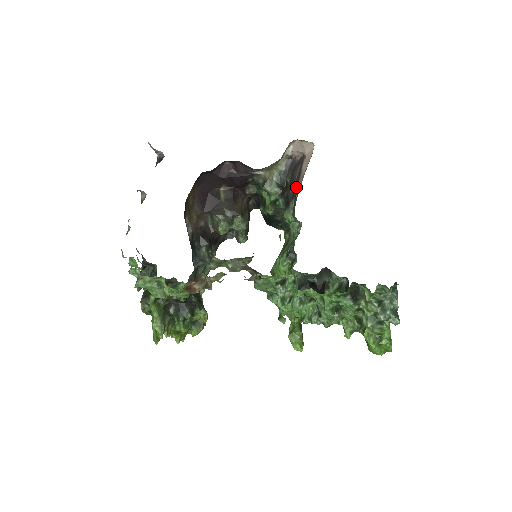
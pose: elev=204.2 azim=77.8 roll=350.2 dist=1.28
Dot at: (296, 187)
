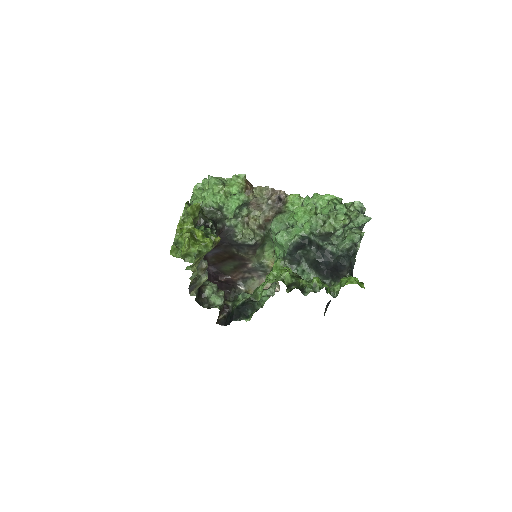
Dot at: occluded
